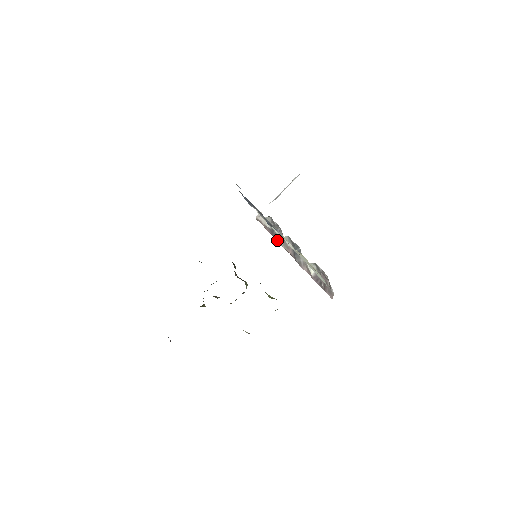
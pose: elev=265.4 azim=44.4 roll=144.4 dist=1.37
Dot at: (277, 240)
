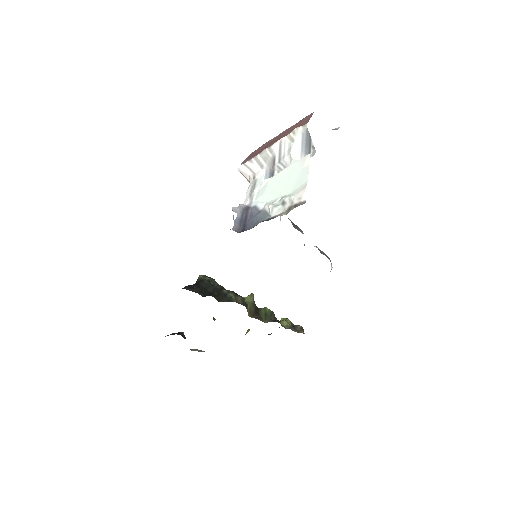
Dot at: occluded
